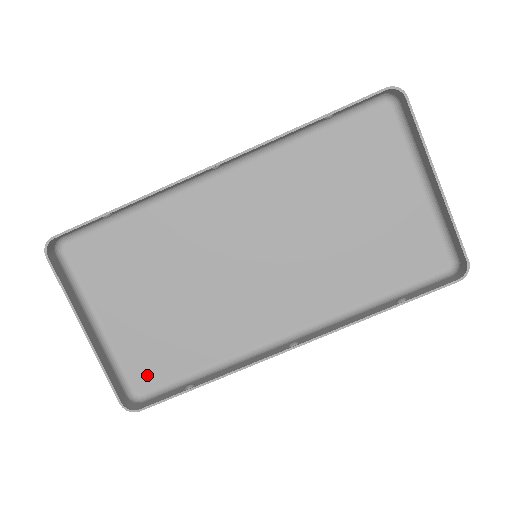
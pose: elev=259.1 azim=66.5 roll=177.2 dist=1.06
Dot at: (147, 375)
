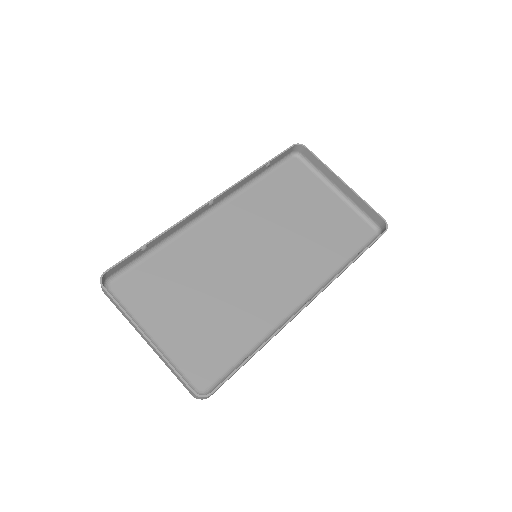
Dot at: (204, 373)
